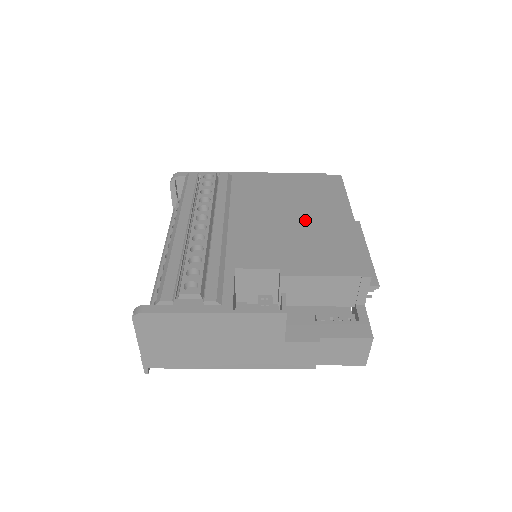
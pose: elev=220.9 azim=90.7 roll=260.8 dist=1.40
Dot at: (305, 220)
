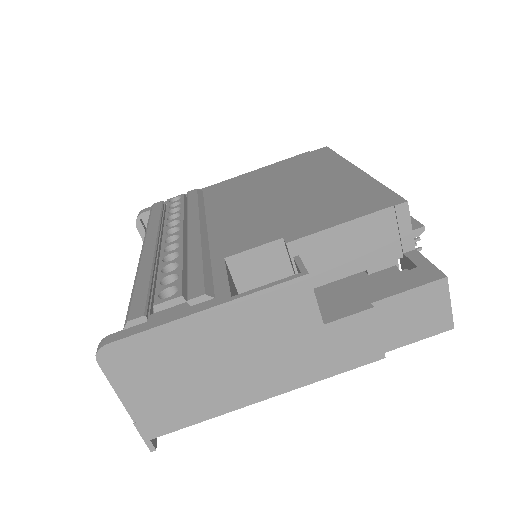
Dot at: (299, 190)
